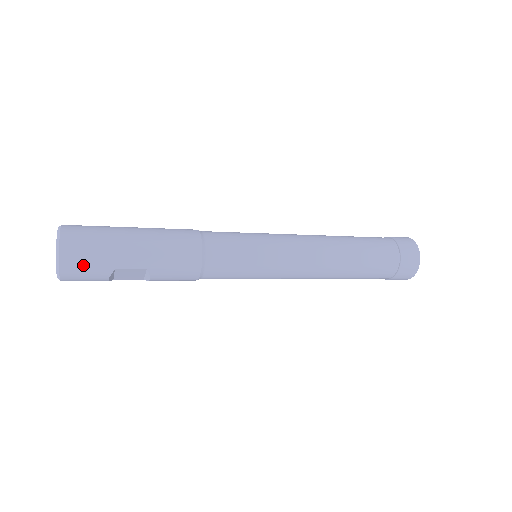
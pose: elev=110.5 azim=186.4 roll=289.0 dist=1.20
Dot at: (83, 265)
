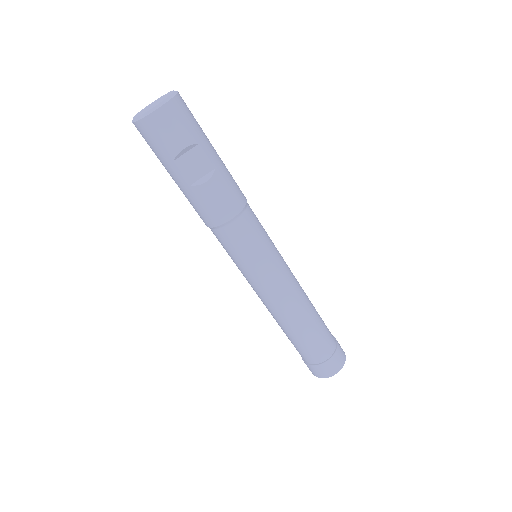
Dot at: (185, 116)
